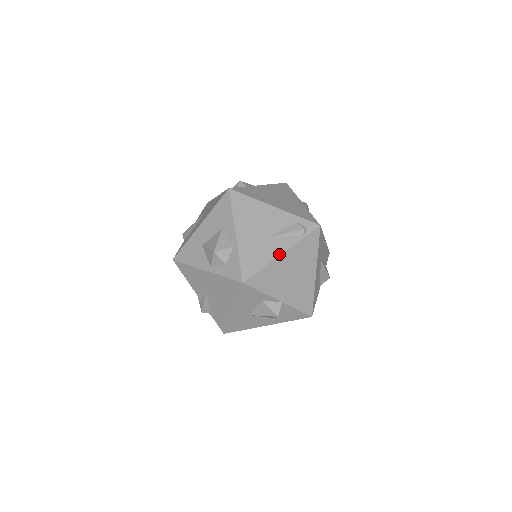
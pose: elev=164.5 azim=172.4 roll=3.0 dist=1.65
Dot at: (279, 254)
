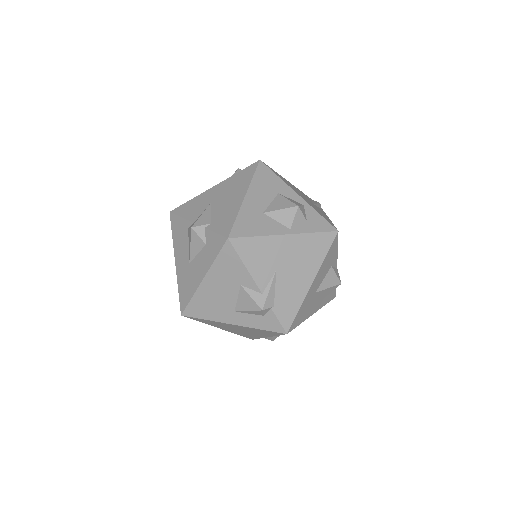
Dot at: (328, 217)
